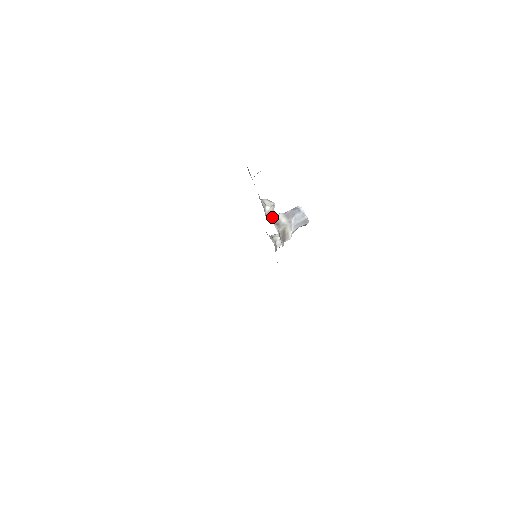
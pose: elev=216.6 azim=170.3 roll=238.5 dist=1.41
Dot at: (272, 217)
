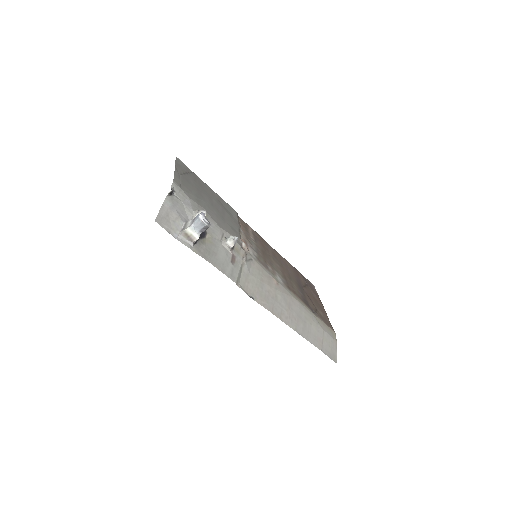
Dot at: (184, 224)
